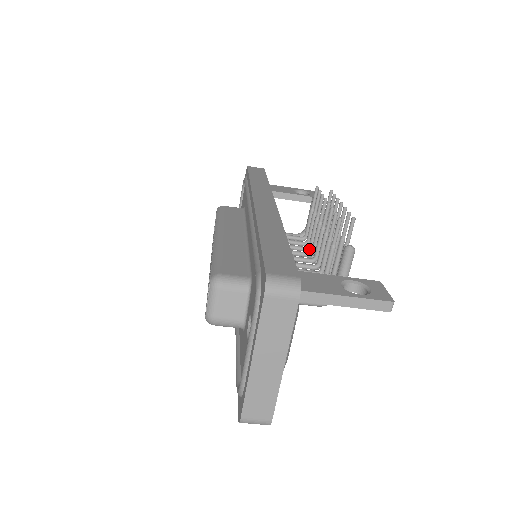
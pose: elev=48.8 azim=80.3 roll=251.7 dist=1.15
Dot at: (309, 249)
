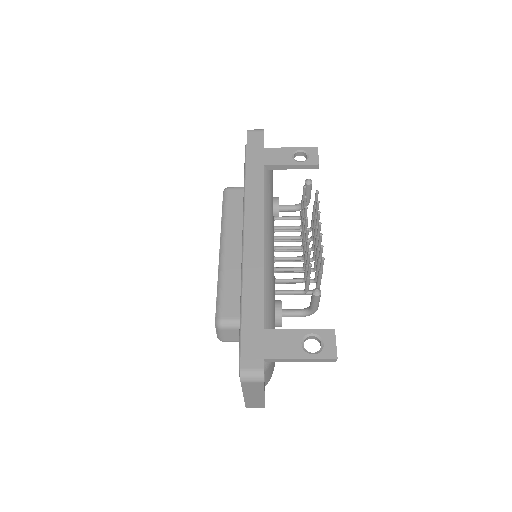
Dot at: (301, 238)
